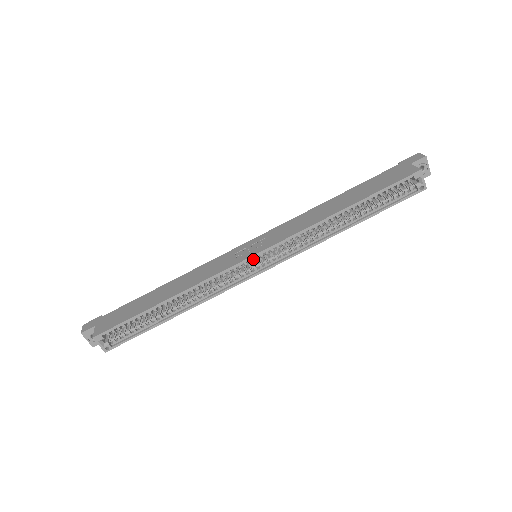
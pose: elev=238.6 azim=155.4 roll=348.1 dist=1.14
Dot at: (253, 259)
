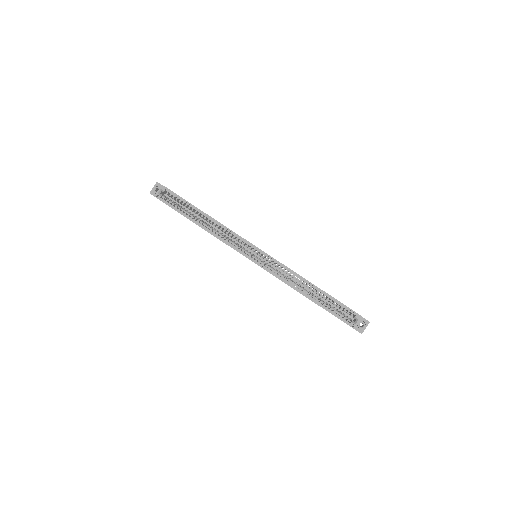
Dot at: occluded
